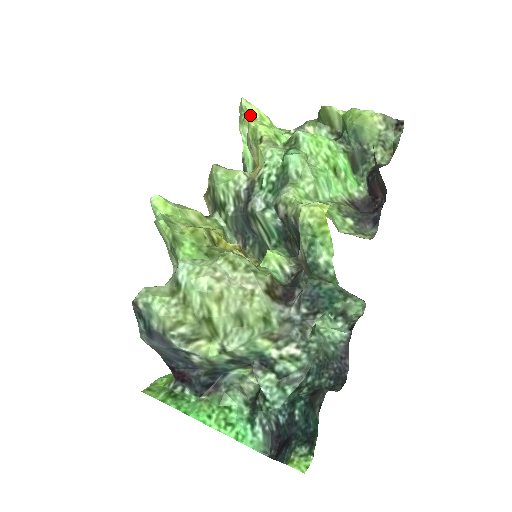
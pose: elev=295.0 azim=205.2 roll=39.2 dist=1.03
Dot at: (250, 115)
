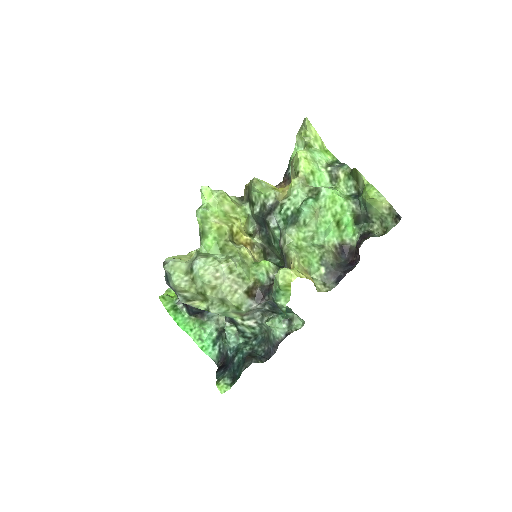
Dot at: (307, 133)
